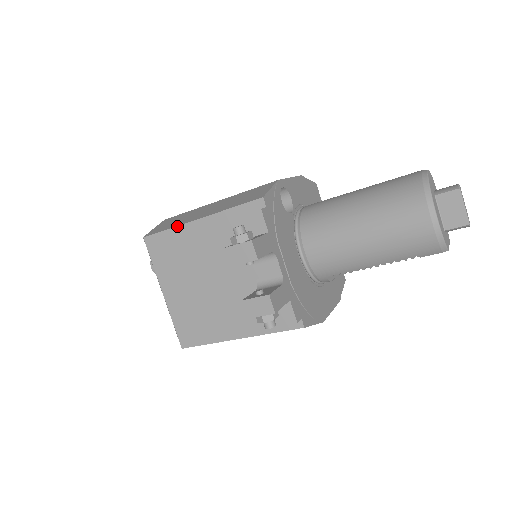
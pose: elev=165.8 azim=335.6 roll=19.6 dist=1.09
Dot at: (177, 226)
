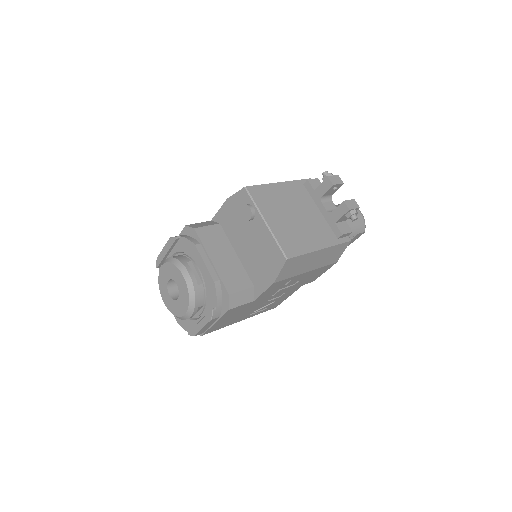
Dot at: (268, 184)
